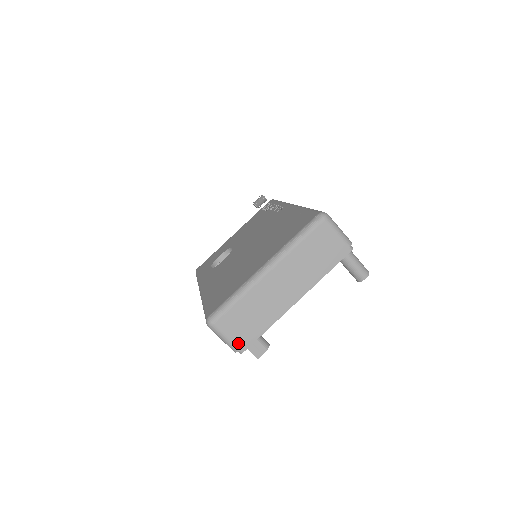
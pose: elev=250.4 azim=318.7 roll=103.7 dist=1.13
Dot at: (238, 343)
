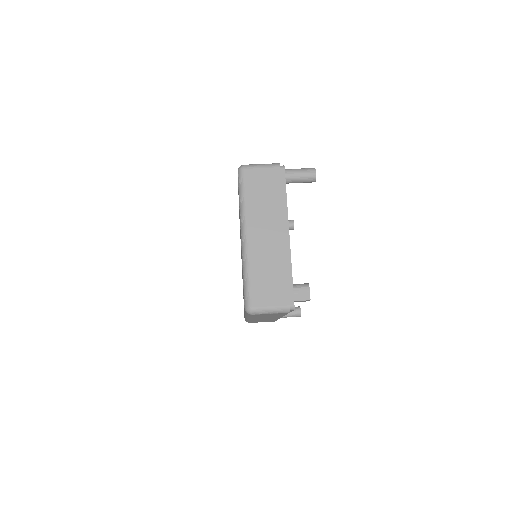
Dot at: (283, 303)
